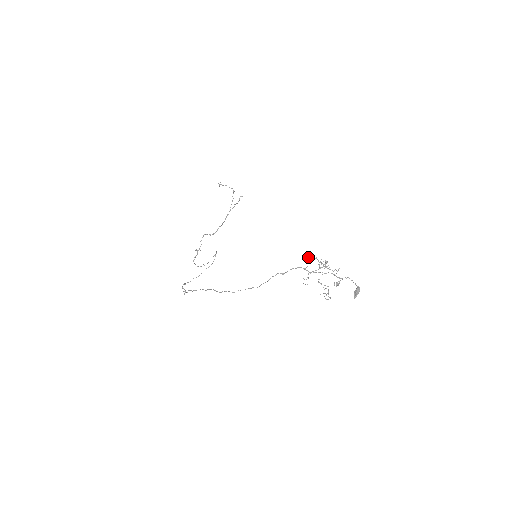
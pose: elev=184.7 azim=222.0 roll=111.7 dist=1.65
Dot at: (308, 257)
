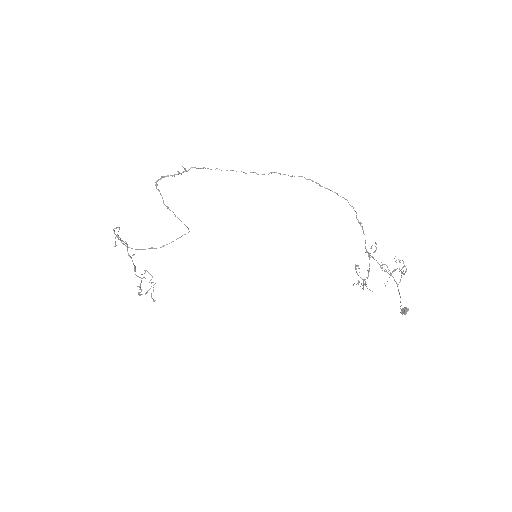
Dot at: occluded
